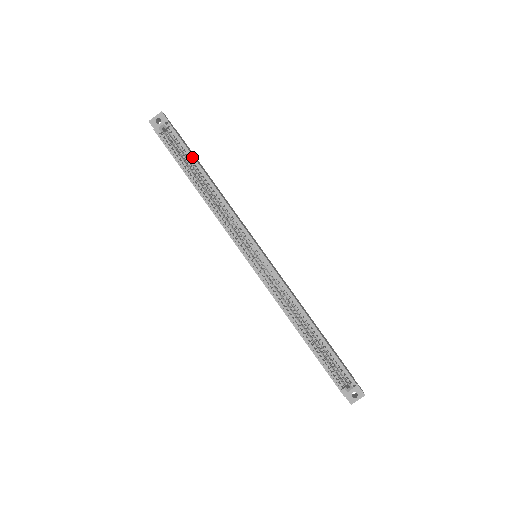
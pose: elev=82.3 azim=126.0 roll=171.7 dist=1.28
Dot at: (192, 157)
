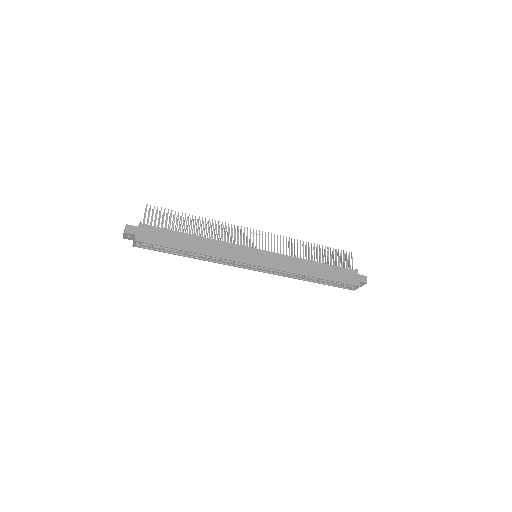
Dot at: occluded
